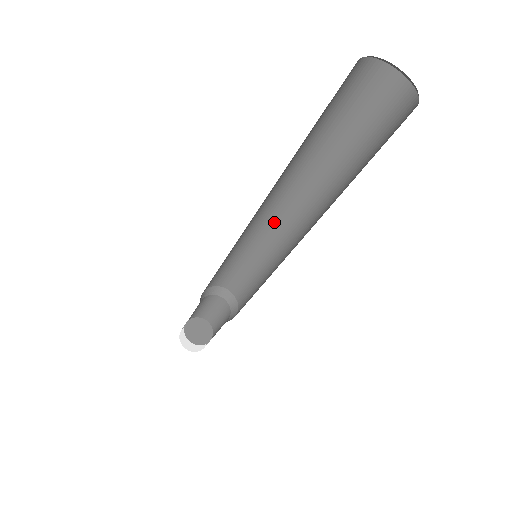
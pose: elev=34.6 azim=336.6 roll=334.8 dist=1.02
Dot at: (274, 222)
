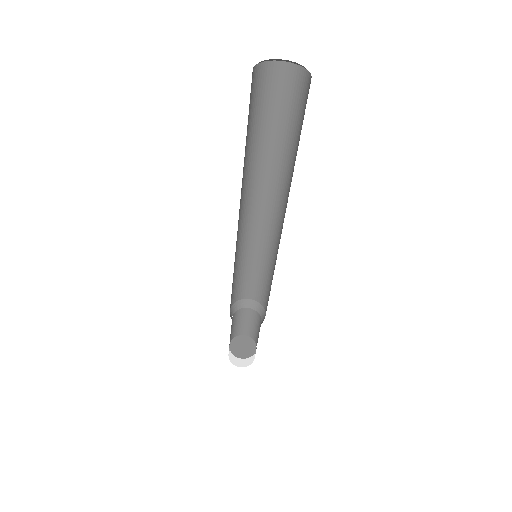
Dot at: (265, 224)
